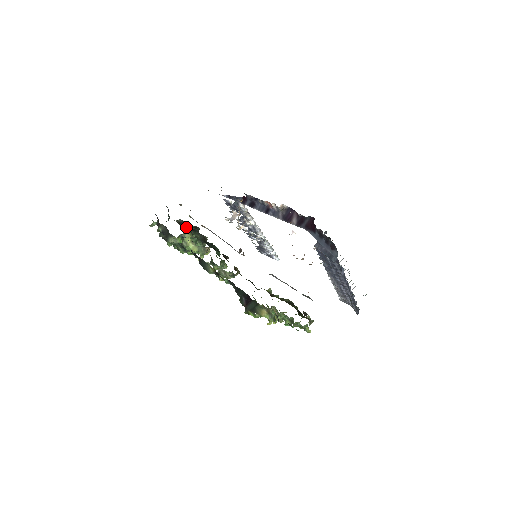
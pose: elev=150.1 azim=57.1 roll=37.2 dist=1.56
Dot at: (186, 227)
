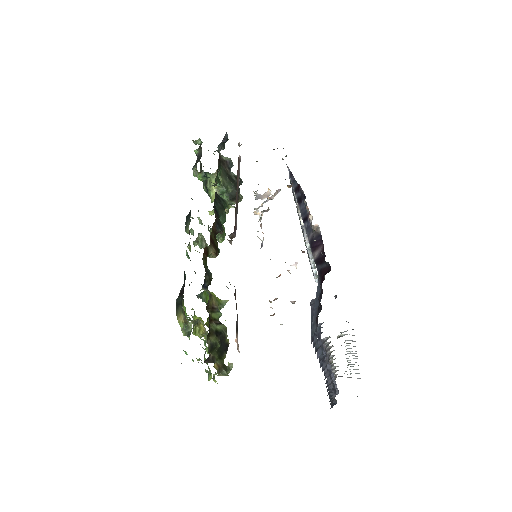
Dot at: (220, 169)
